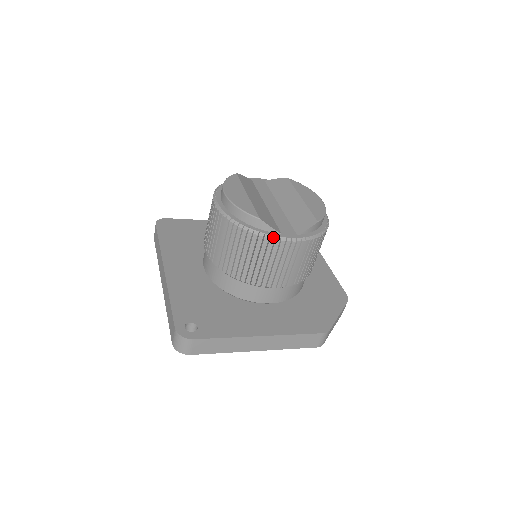
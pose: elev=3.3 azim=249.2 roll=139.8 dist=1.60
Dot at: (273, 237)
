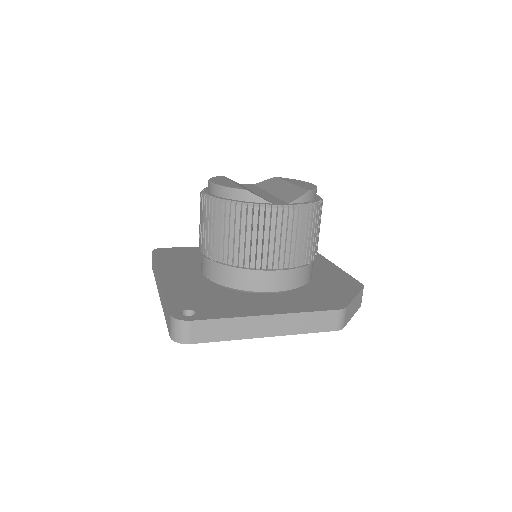
Dot at: (263, 205)
